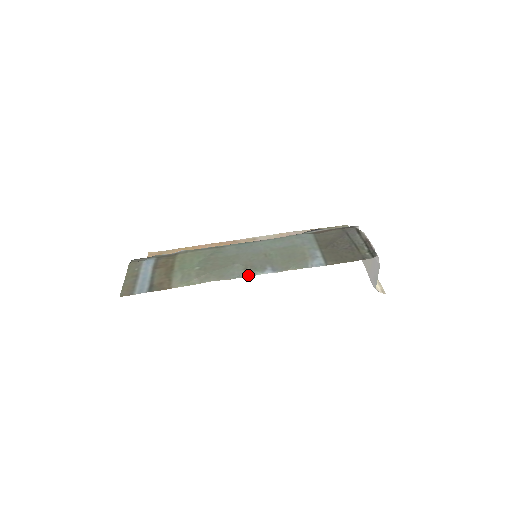
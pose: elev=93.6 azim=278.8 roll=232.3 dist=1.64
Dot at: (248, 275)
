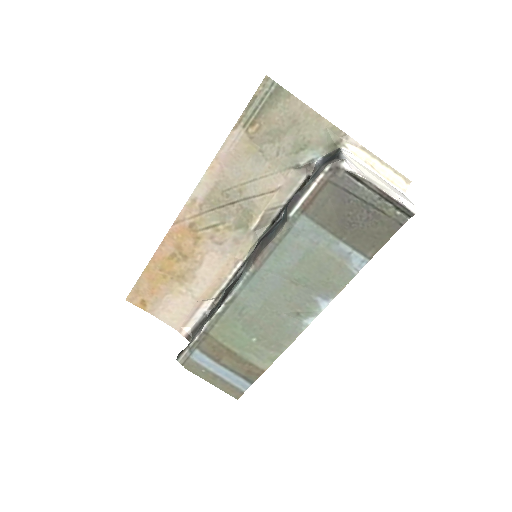
Dot at: (310, 320)
